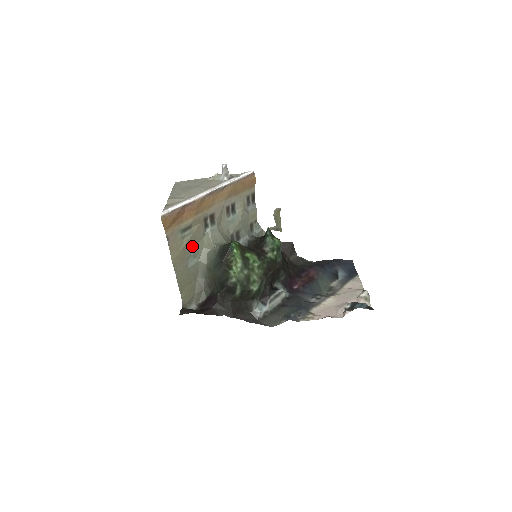
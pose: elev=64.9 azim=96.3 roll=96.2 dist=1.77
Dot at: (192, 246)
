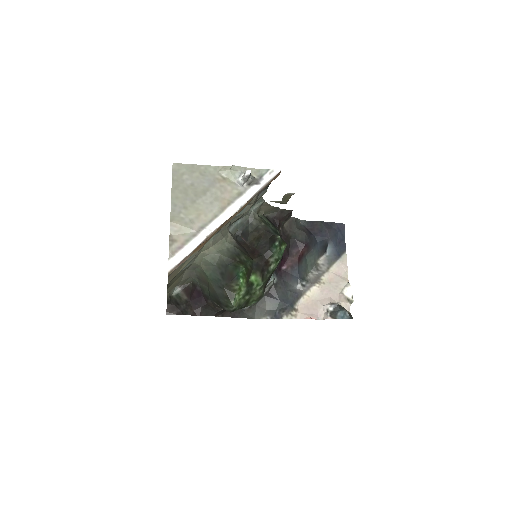
Dot at: occluded
